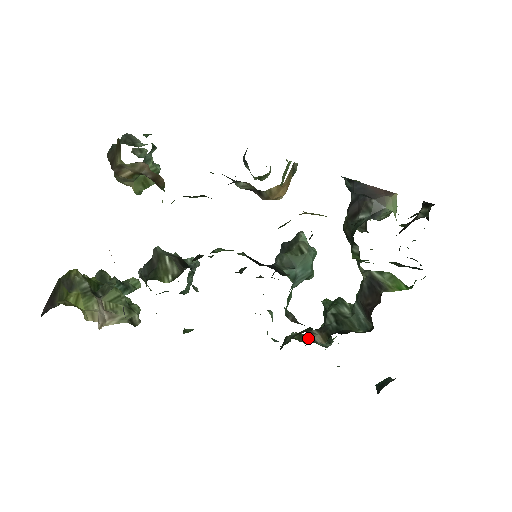
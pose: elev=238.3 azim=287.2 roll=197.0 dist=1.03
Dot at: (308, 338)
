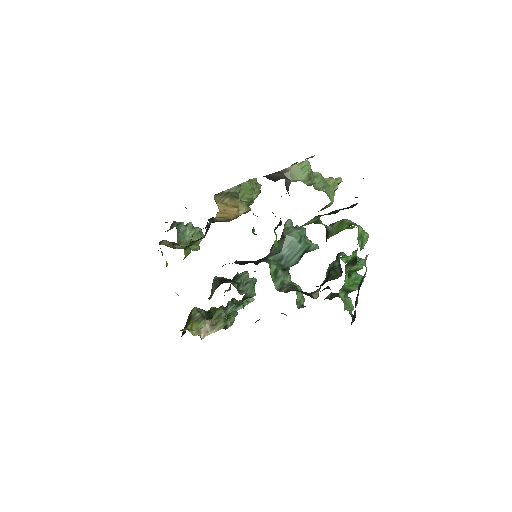
Dot at: (337, 294)
